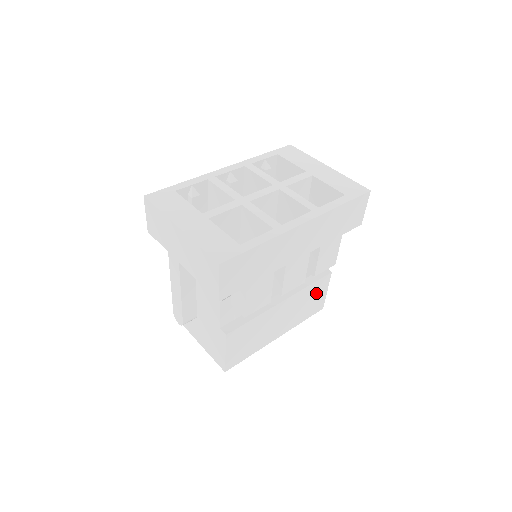
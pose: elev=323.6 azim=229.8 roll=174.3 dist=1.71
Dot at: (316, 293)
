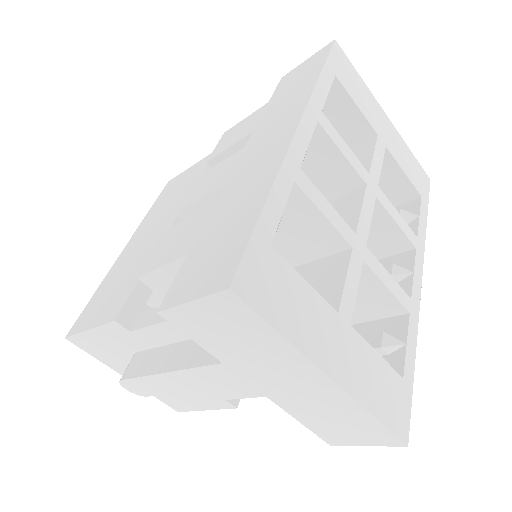
Dot at: occluded
